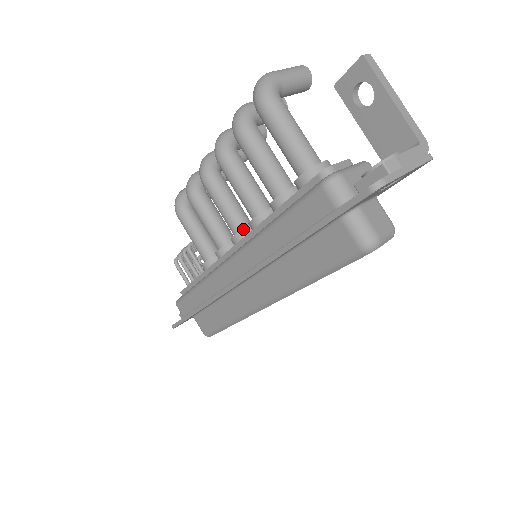
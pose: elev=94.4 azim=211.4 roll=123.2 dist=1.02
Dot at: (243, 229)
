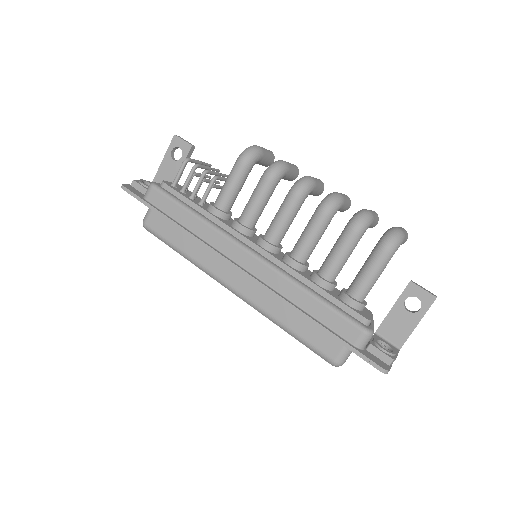
Dot at: (277, 247)
